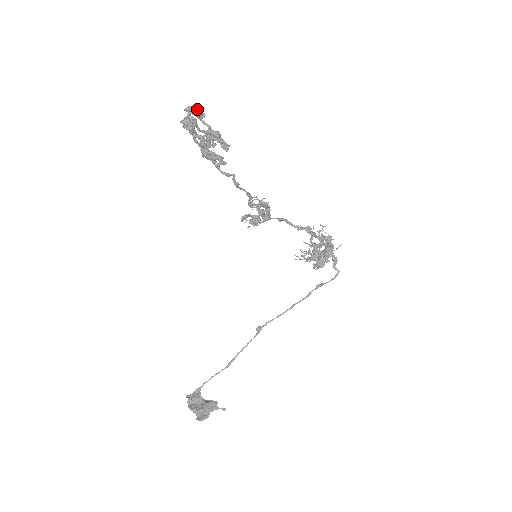
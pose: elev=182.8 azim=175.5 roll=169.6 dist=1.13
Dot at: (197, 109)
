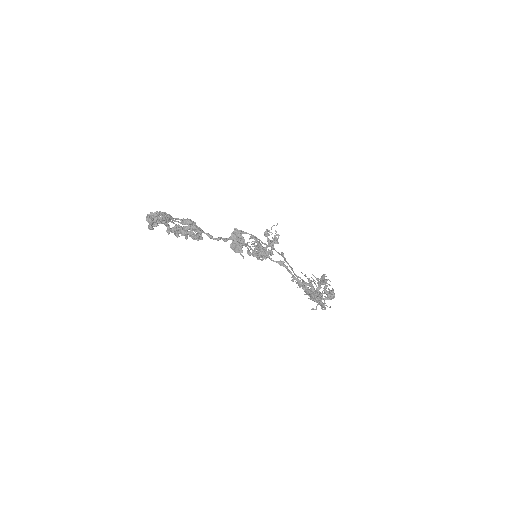
Dot at: (158, 221)
